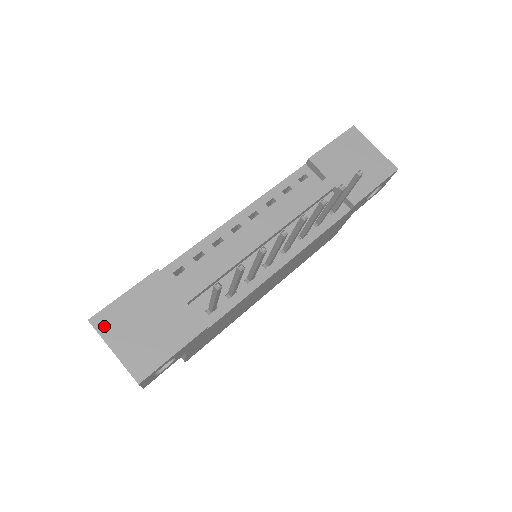
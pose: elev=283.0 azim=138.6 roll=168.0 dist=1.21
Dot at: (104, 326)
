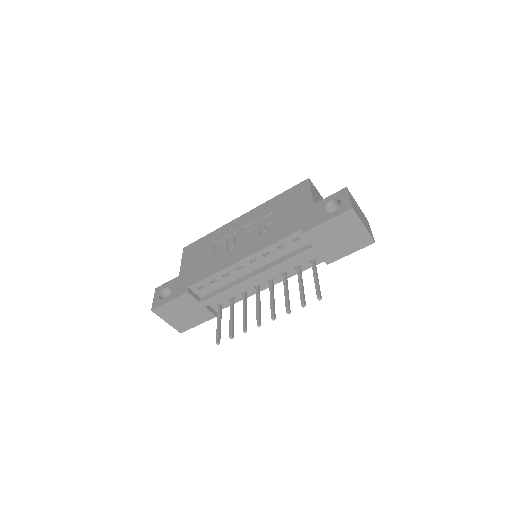
Dot at: (160, 313)
